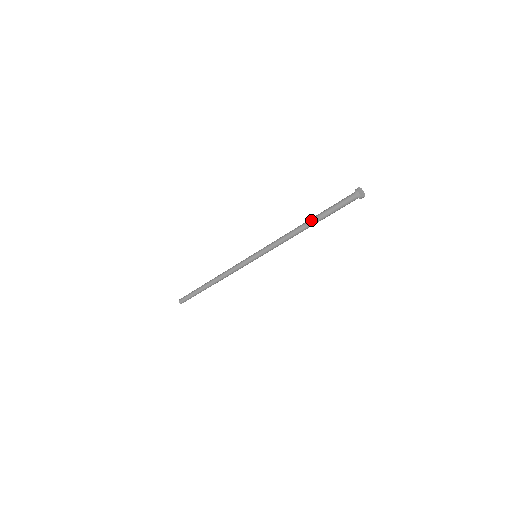
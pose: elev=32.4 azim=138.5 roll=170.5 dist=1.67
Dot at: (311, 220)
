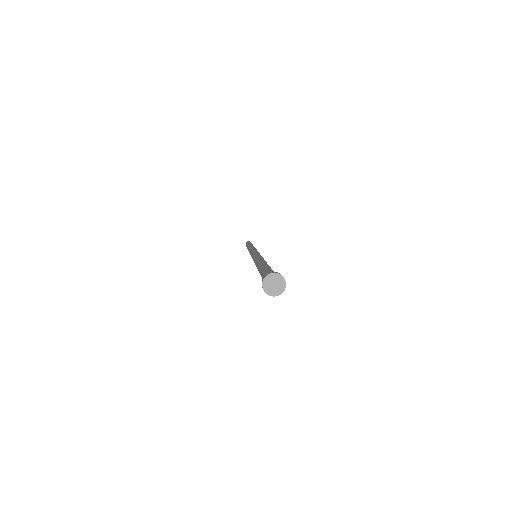
Dot at: occluded
